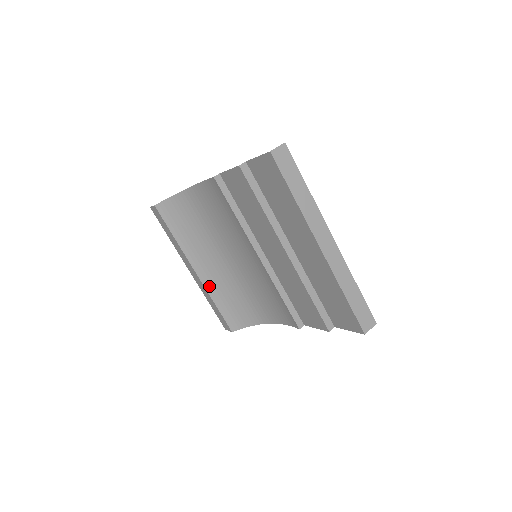
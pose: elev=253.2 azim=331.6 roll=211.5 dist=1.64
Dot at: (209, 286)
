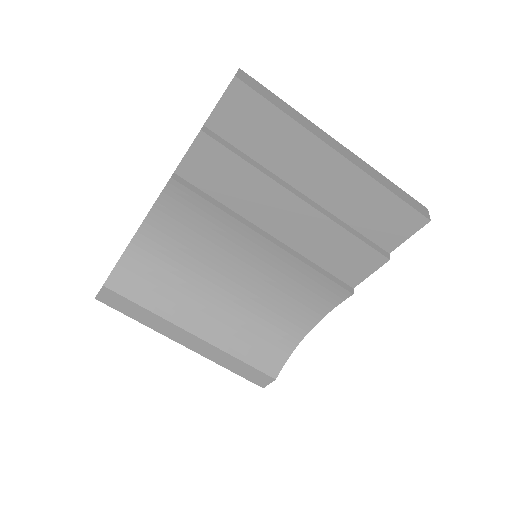
Dot at: (220, 341)
